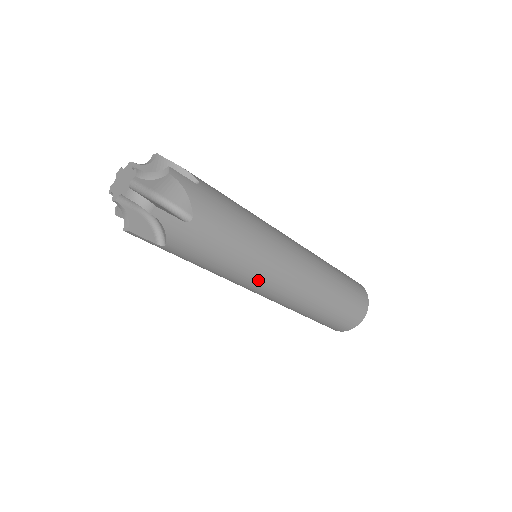
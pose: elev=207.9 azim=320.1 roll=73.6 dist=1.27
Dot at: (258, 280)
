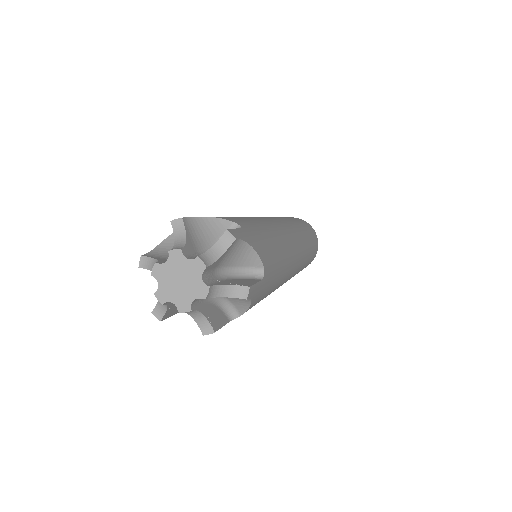
Dot at: (285, 280)
